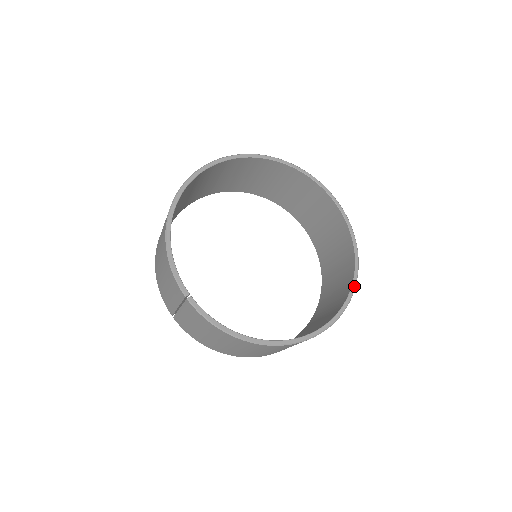
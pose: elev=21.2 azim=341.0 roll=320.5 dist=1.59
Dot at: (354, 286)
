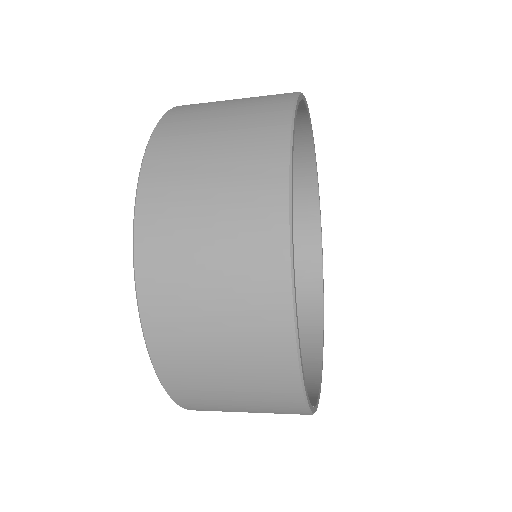
Dot at: occluded
